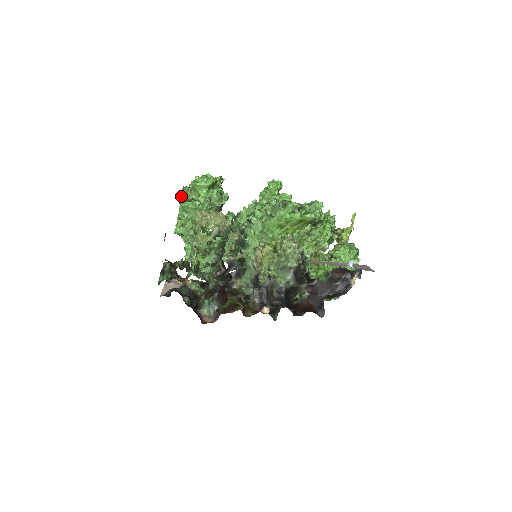
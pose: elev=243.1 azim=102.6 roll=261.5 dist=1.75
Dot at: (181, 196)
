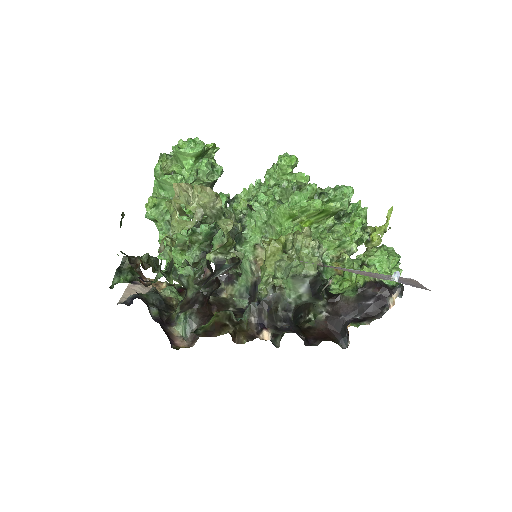
Dot at: (157, 165)
